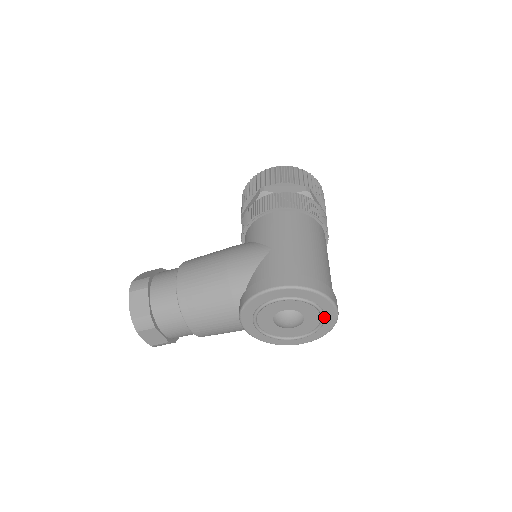
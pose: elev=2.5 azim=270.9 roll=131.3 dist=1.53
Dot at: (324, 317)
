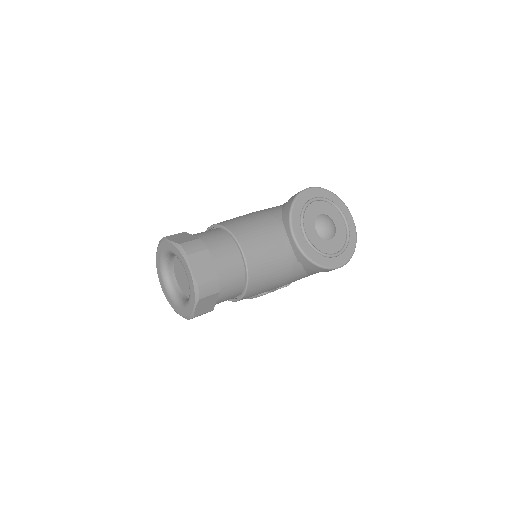
Dot at: (348, 226)
